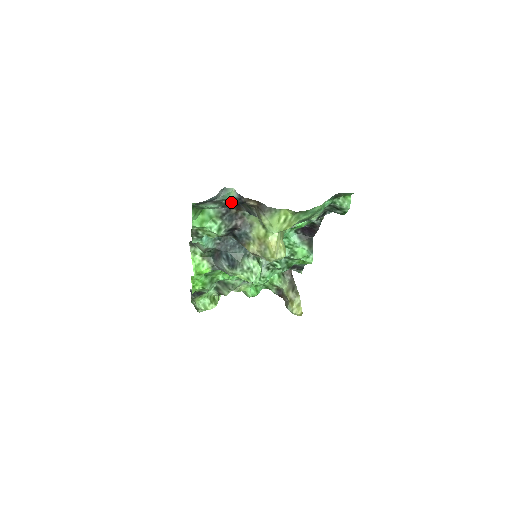
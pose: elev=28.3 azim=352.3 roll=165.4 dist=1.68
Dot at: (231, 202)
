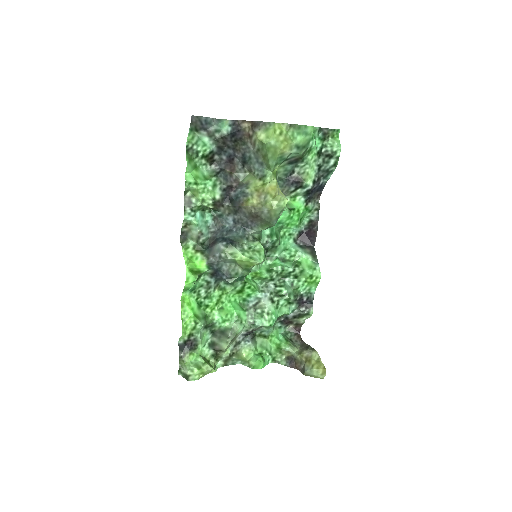
Dot at: (225, 133)
